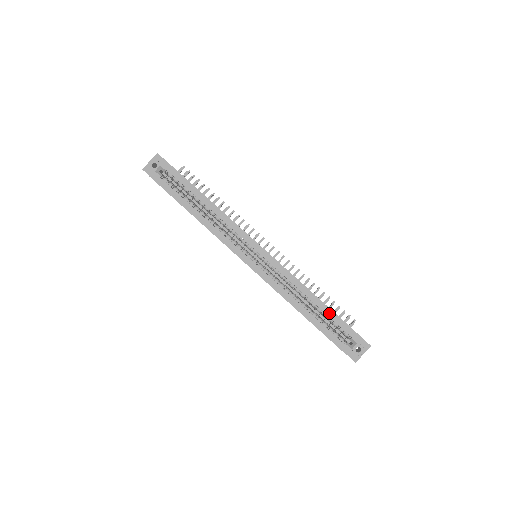
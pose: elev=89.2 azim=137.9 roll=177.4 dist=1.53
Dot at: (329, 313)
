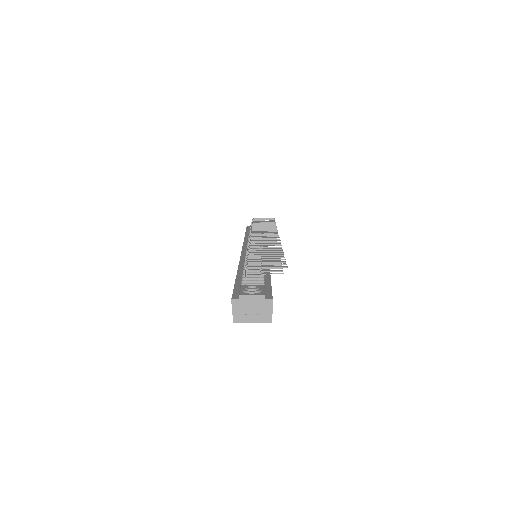
Dot at: occluded
